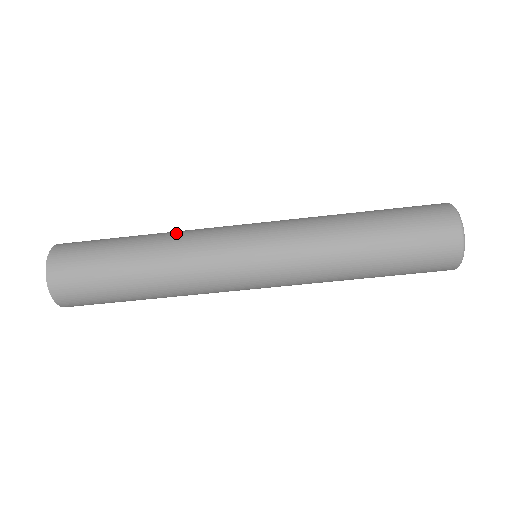
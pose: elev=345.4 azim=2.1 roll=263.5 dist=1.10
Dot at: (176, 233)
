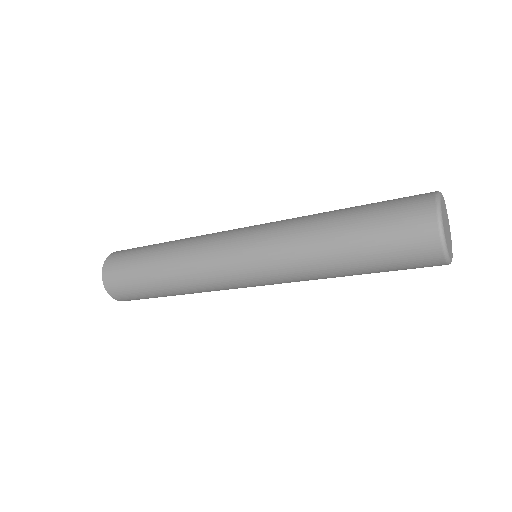
Dot at: (186, 242)
